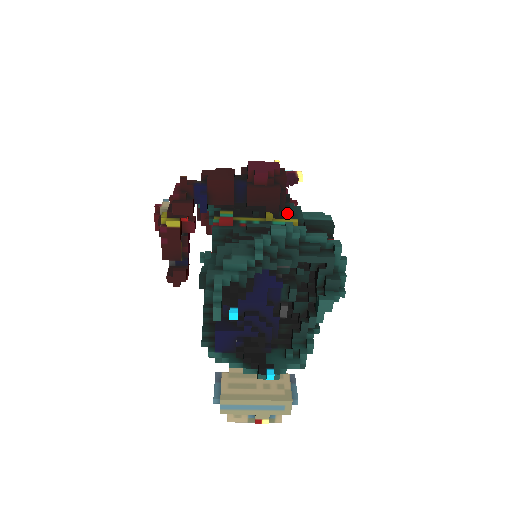
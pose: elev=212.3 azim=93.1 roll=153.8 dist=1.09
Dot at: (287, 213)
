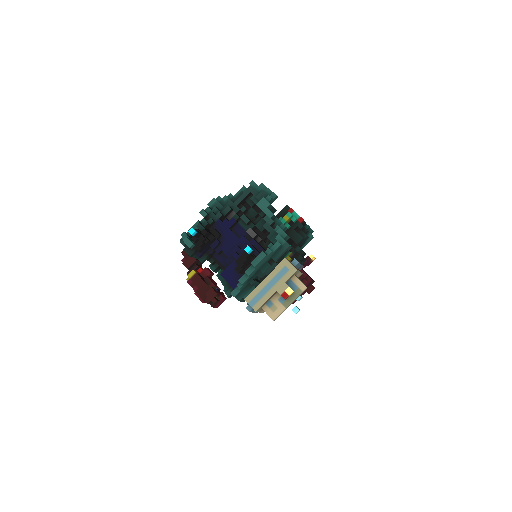
Dot at: occluded
